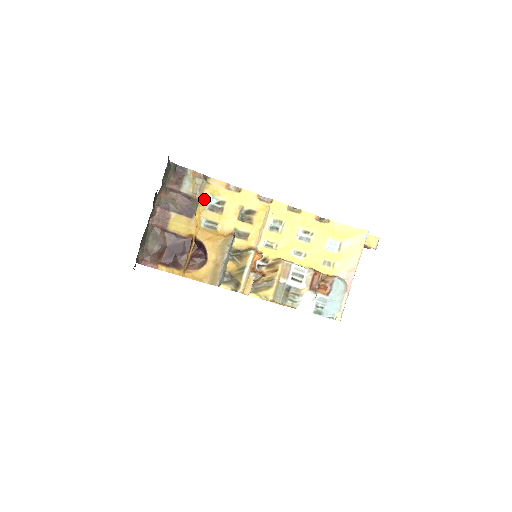
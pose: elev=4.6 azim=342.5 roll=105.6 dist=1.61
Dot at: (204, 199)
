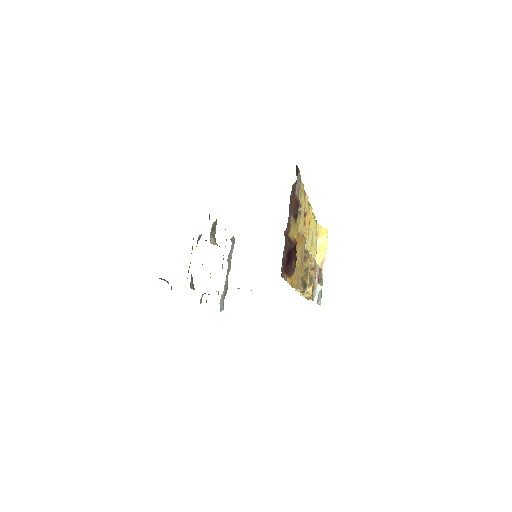
Dot at: (299, 202)
